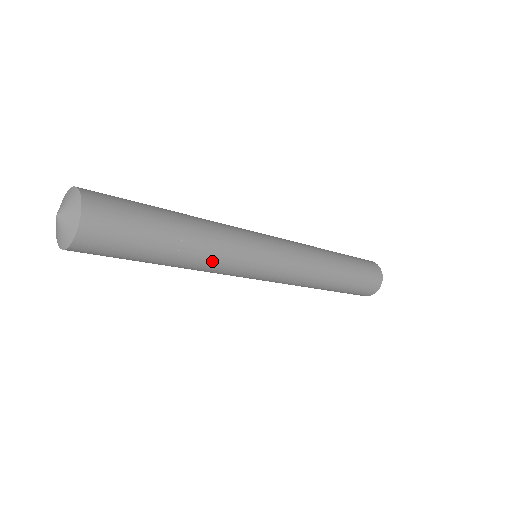
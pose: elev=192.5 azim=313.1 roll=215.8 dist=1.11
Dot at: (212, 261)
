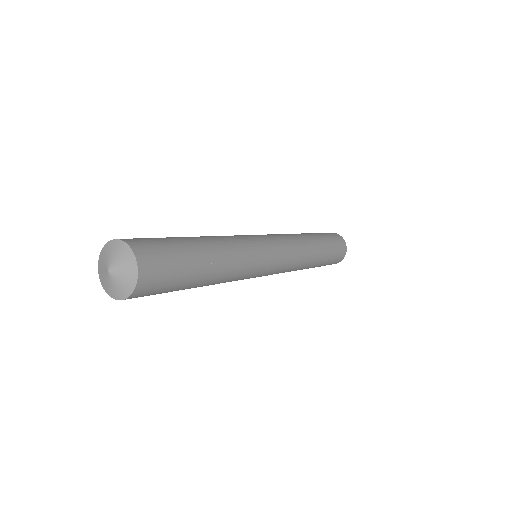
Dot at: occluded
